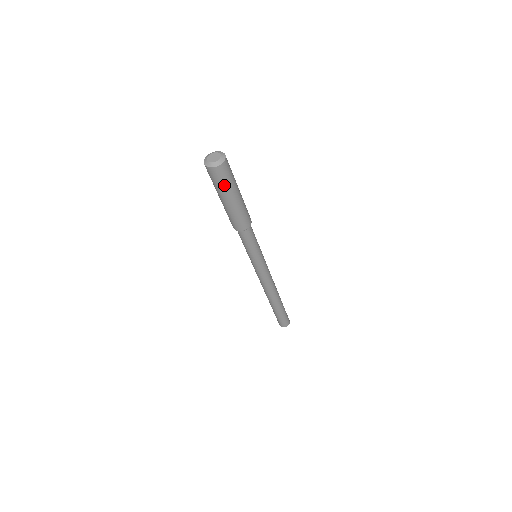
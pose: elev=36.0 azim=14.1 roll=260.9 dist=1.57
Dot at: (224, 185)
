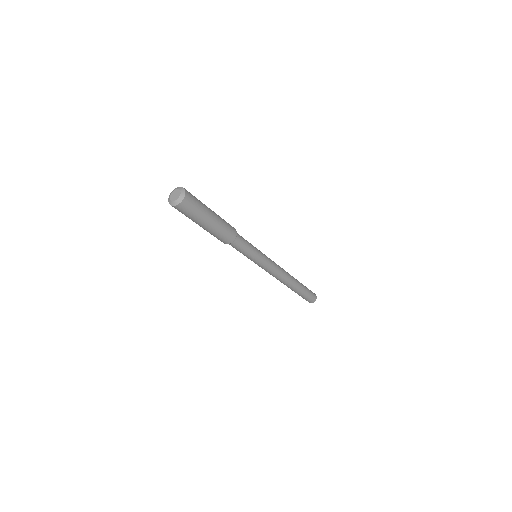
Dot at: (186, 215)
